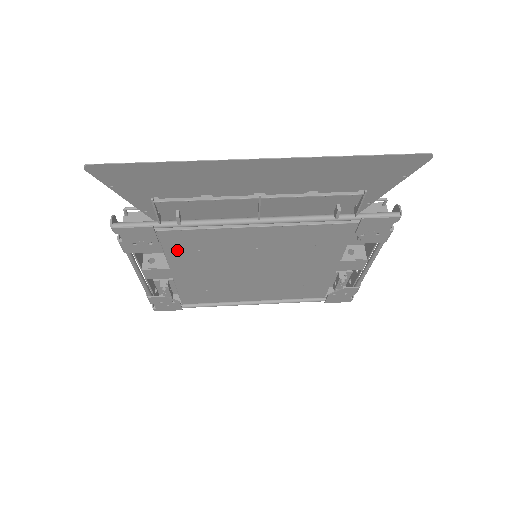
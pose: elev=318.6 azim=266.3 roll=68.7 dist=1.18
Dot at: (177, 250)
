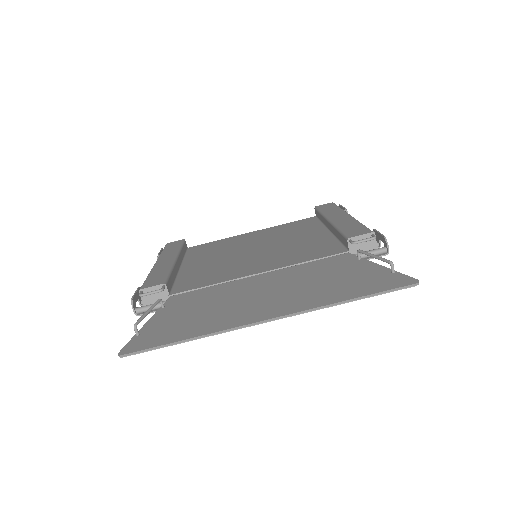
Dot at: occluded
